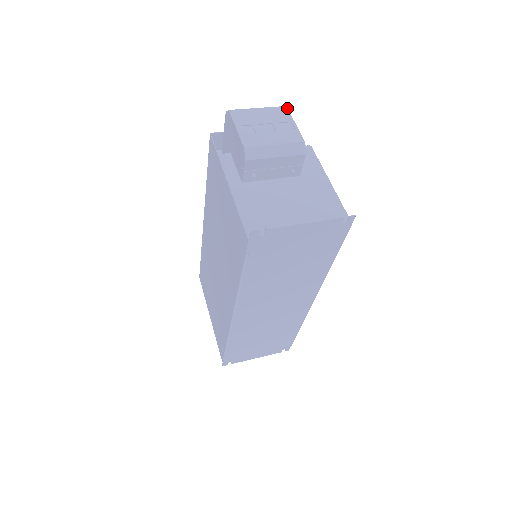
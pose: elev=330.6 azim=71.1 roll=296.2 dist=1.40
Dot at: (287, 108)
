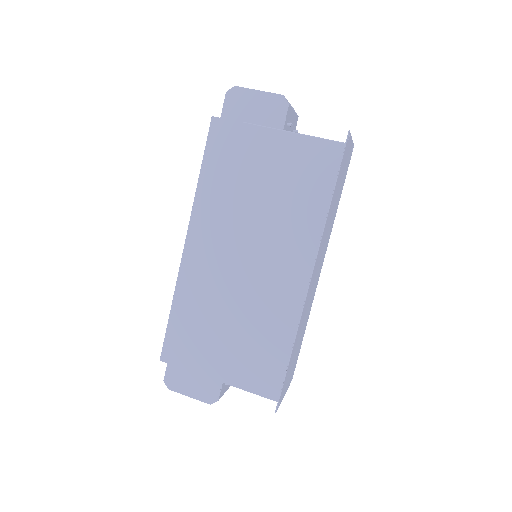
Dot at: occluded
